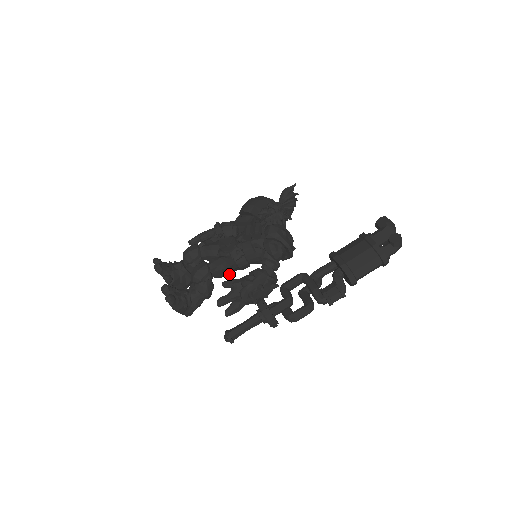
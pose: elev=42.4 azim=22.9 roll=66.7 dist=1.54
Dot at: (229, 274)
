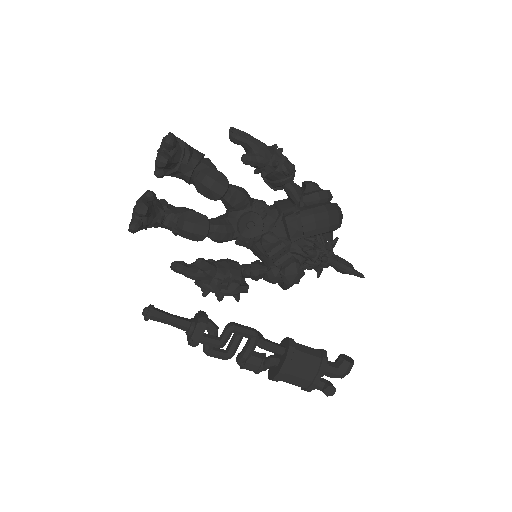
Dot at: occluded
